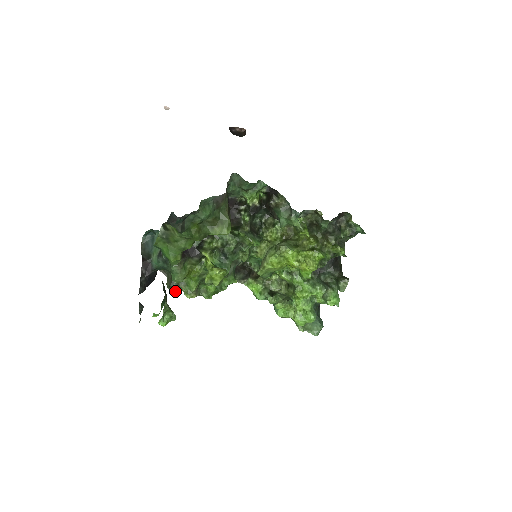
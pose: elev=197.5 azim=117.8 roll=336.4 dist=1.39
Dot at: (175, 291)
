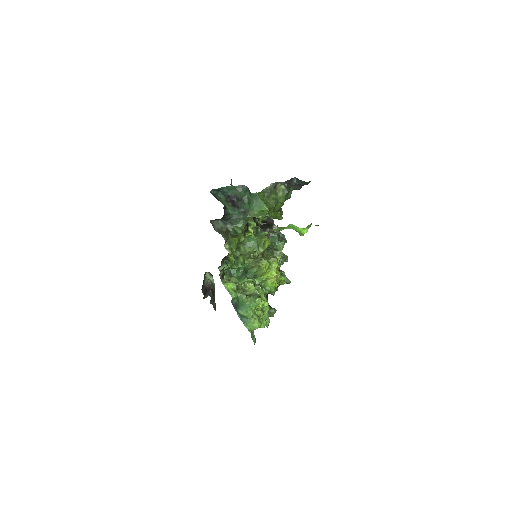
Dot at: (225, 242)
